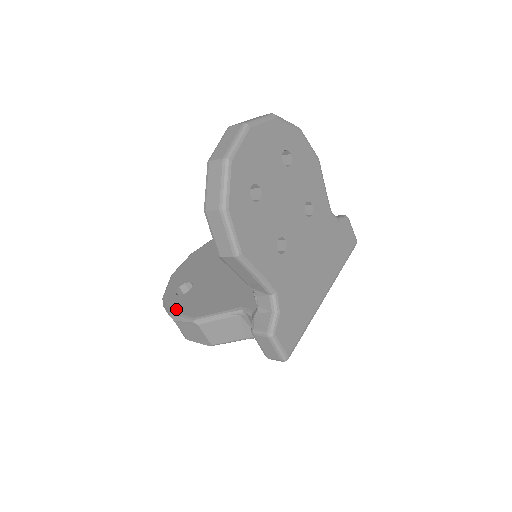
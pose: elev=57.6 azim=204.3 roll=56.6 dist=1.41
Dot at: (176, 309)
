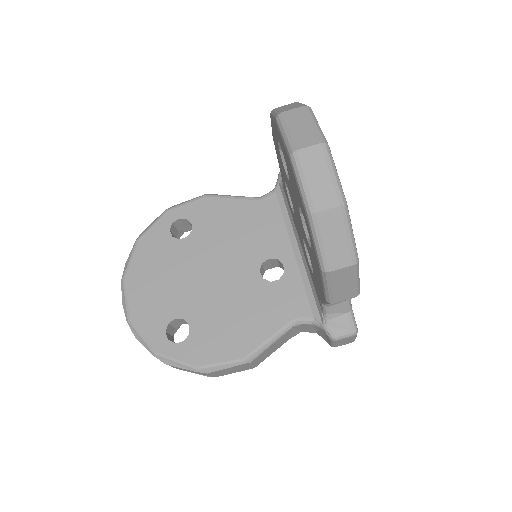
Dot at: (201, 360)
